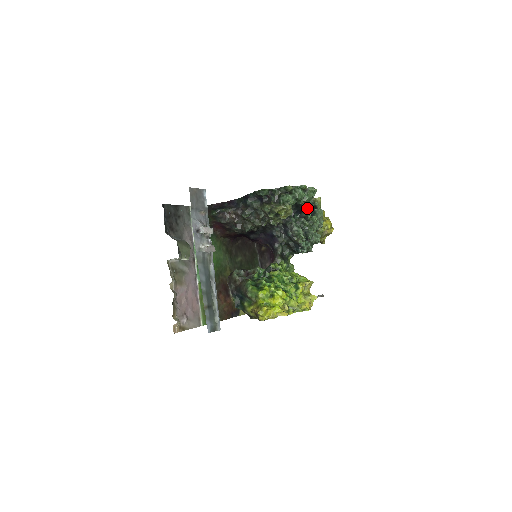
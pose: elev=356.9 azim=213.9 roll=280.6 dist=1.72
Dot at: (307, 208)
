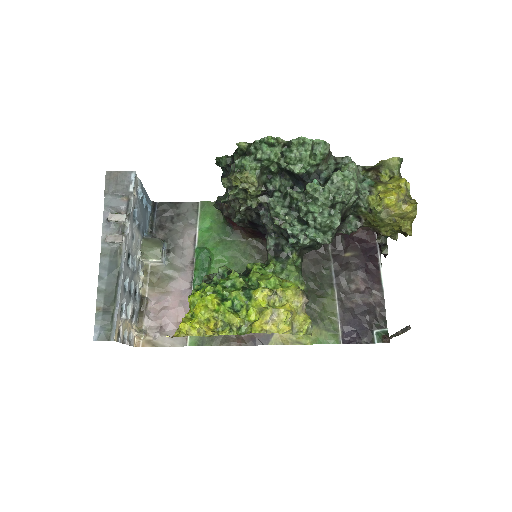
Dot at: (328, 175)
